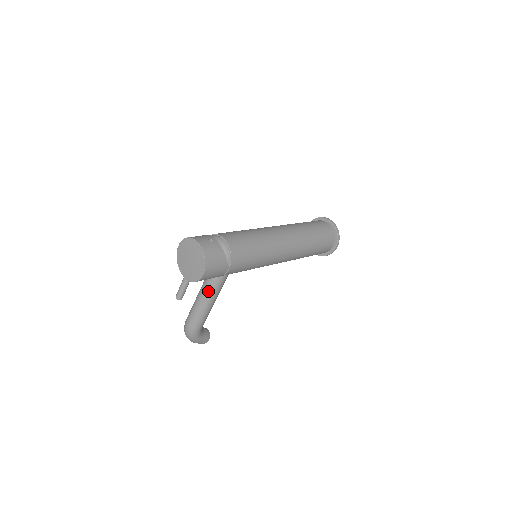
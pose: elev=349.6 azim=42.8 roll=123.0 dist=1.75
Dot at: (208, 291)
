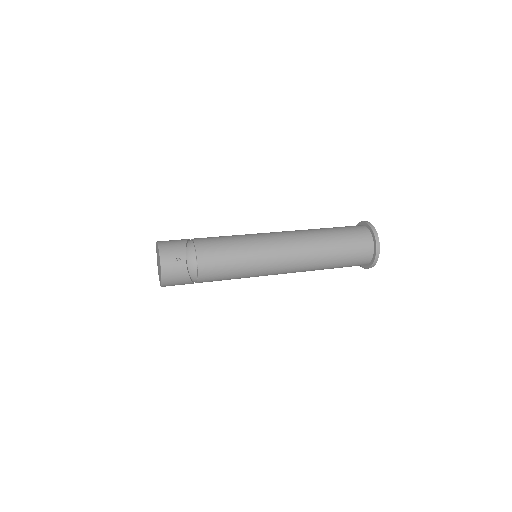
Dot at: occluded
